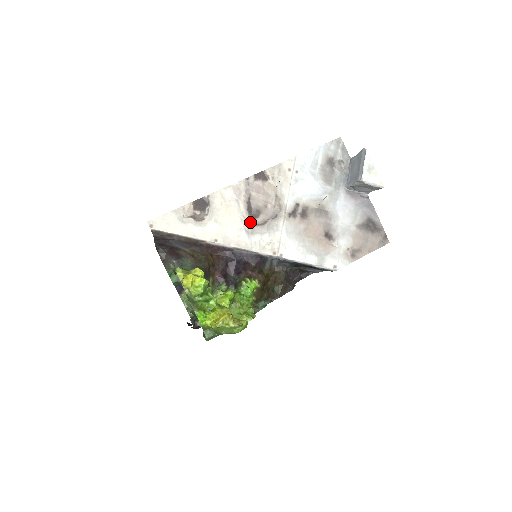
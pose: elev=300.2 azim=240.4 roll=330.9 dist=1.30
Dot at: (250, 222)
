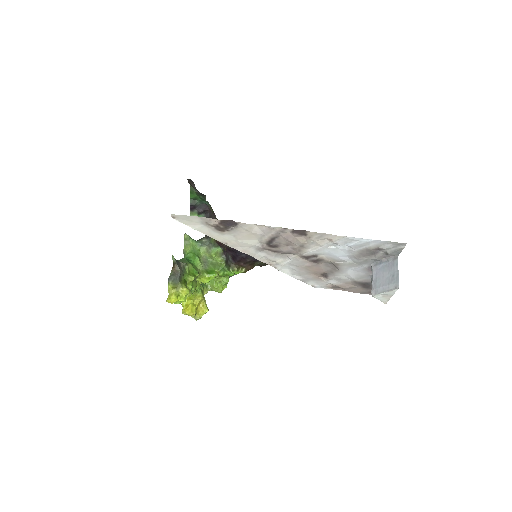
Dot at: (264, 247)
